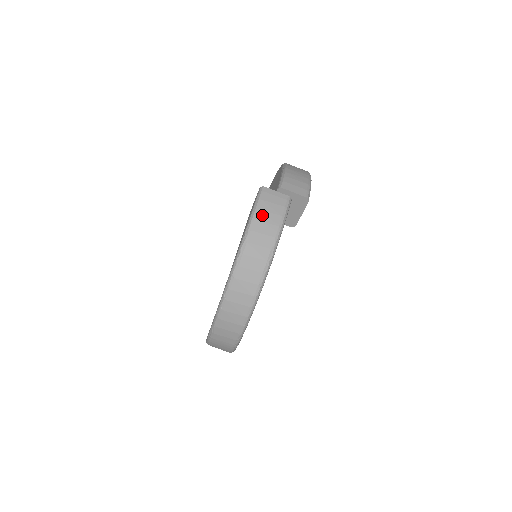
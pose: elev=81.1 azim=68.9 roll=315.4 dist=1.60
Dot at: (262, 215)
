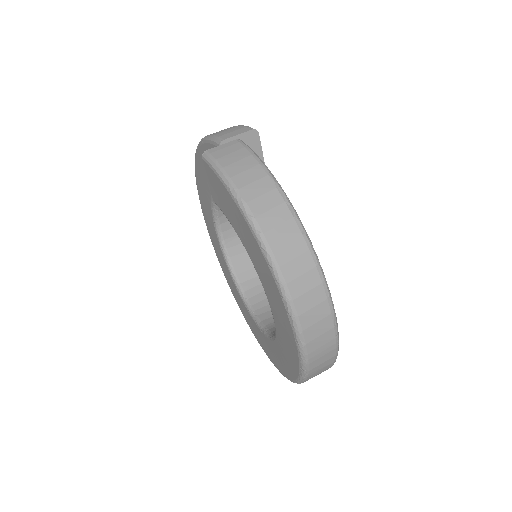
Dot at: (233, 169)
